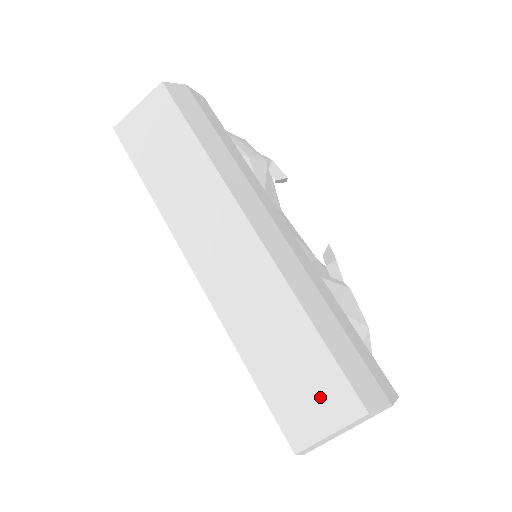
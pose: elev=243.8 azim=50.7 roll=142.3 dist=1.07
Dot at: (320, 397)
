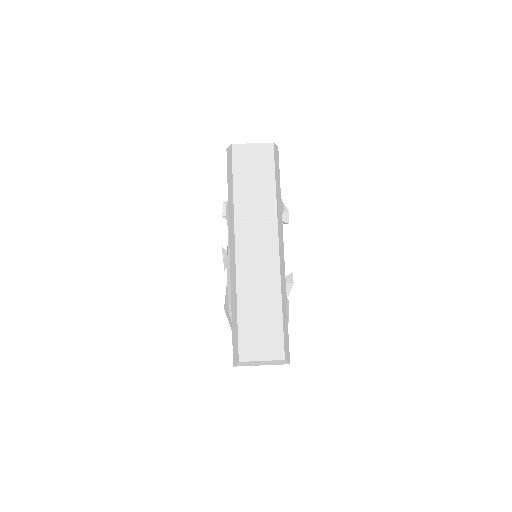
Dot at: (267, 342)
